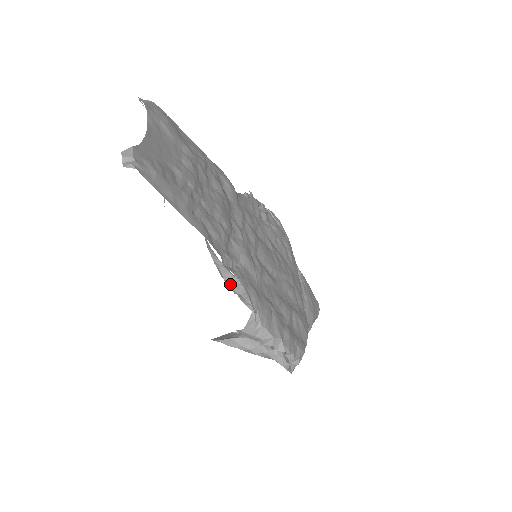
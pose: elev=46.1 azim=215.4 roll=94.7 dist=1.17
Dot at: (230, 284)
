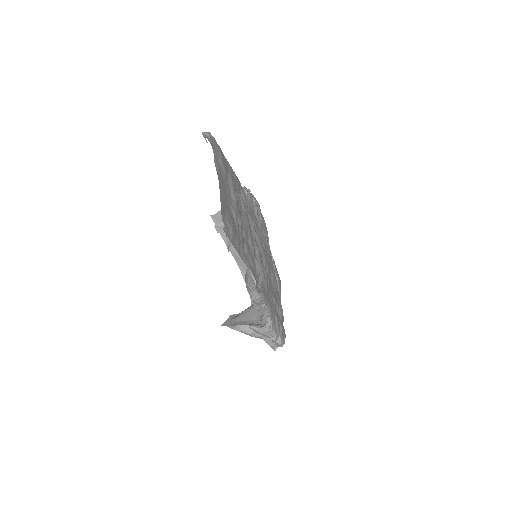
Dot at: (253, 297)
